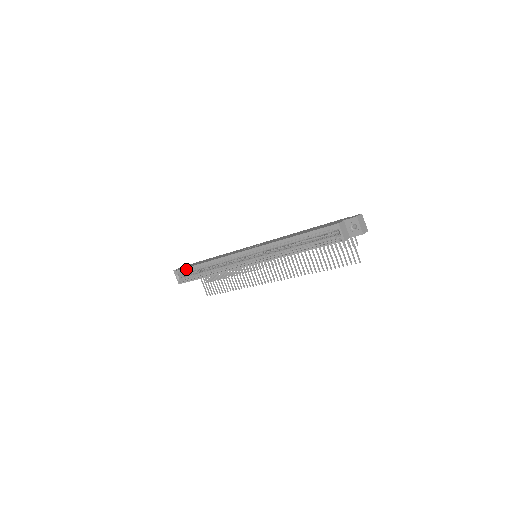
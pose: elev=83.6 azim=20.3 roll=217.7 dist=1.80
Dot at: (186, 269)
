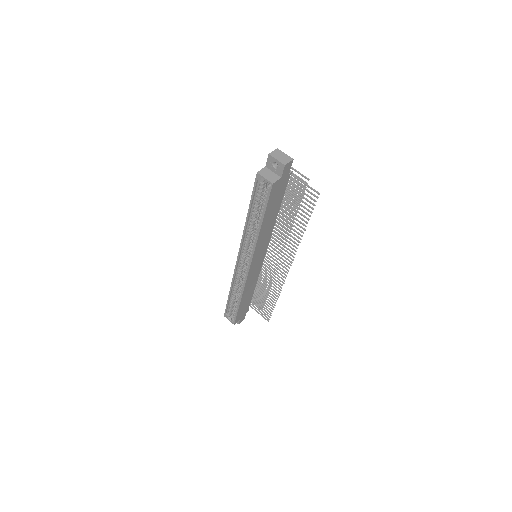
Dot at: (228, 307)
